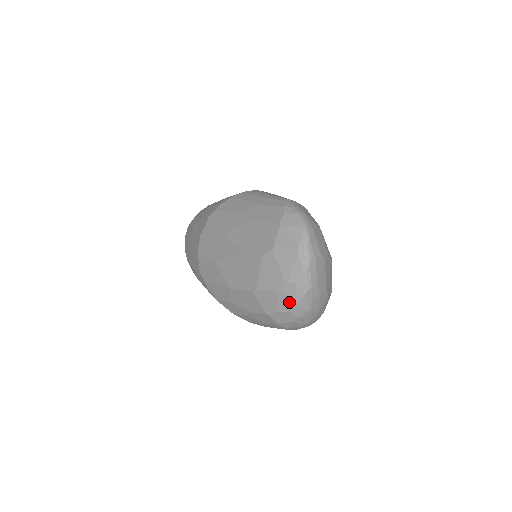
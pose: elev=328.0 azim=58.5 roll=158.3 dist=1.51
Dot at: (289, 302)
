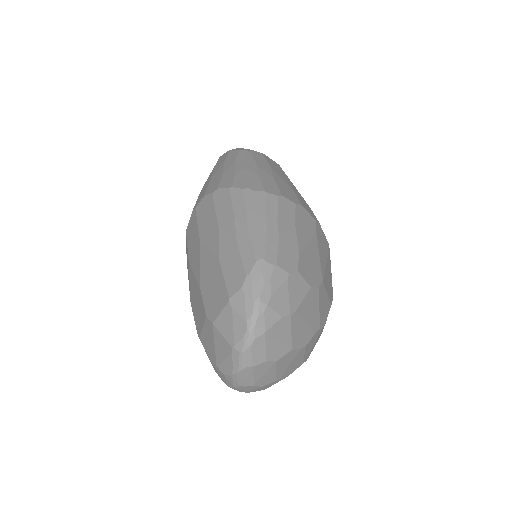
Dot at: (221, 378)
